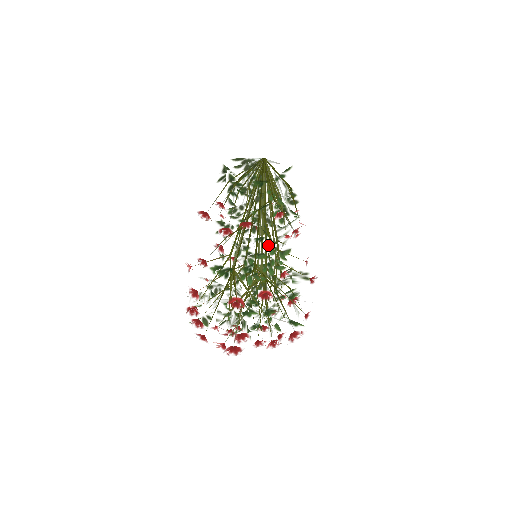
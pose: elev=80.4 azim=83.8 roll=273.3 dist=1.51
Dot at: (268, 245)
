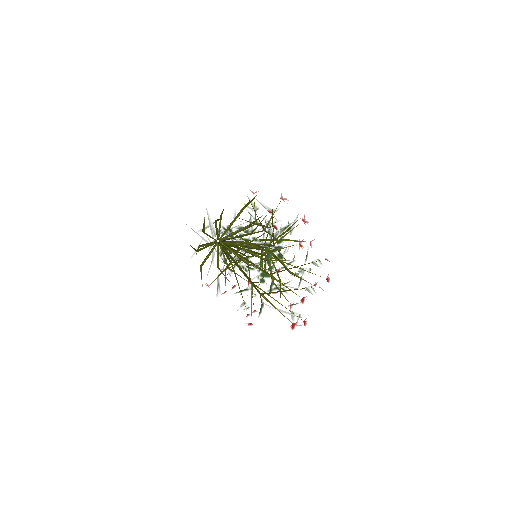
Dot at: occluded
